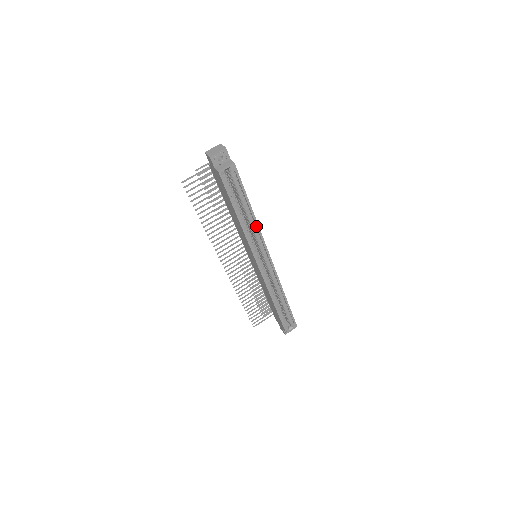
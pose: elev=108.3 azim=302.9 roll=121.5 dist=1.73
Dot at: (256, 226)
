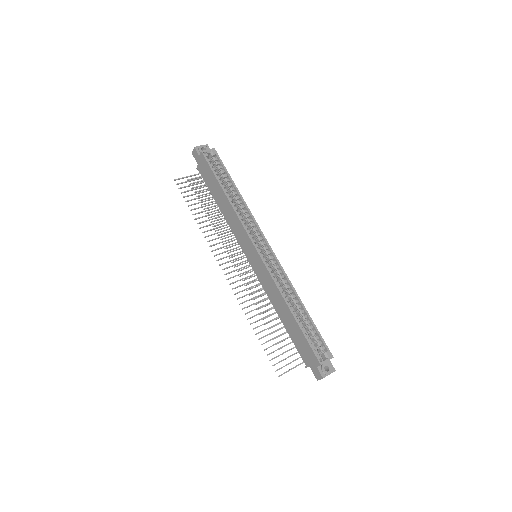
Dot at: (245, 207)
